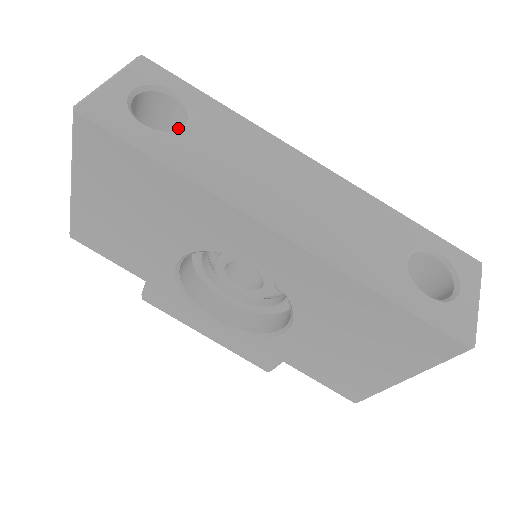
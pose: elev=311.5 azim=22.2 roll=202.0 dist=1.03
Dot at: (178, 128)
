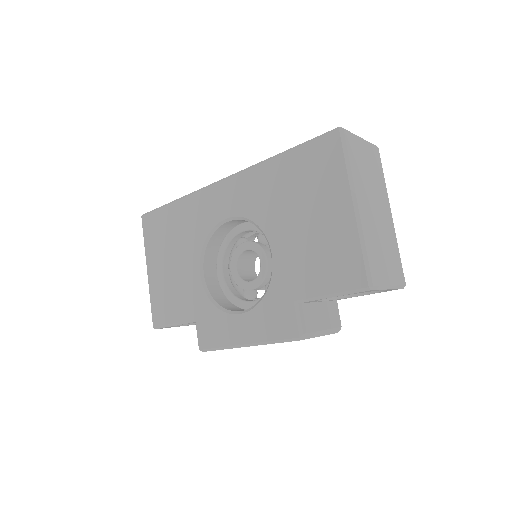
Dot at: occluded
